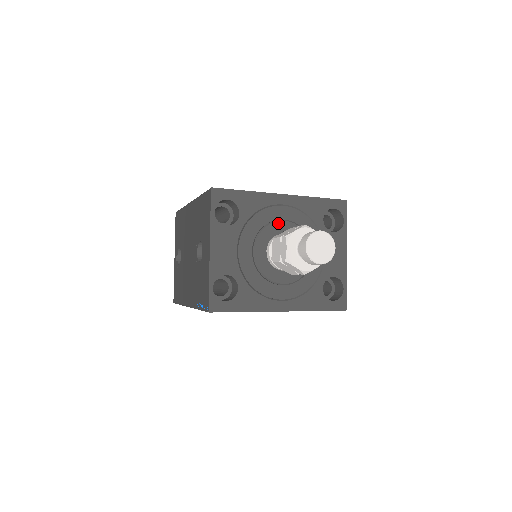
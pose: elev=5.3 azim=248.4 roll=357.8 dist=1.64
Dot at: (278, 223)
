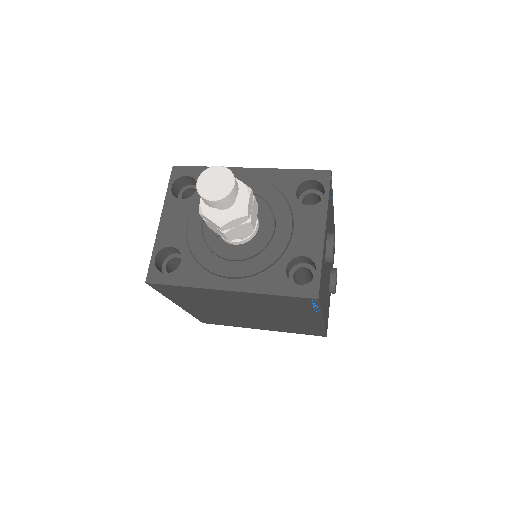
Dot at: occluded
